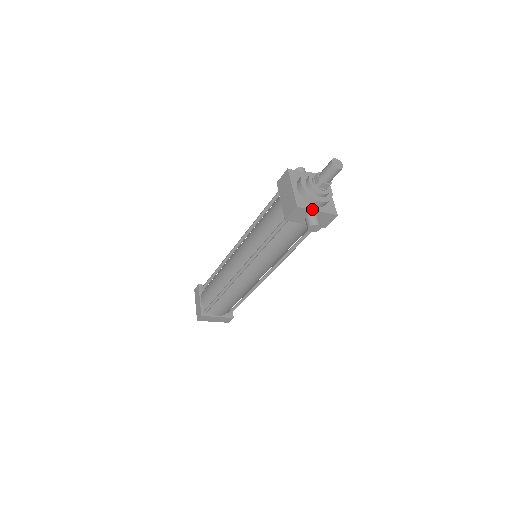
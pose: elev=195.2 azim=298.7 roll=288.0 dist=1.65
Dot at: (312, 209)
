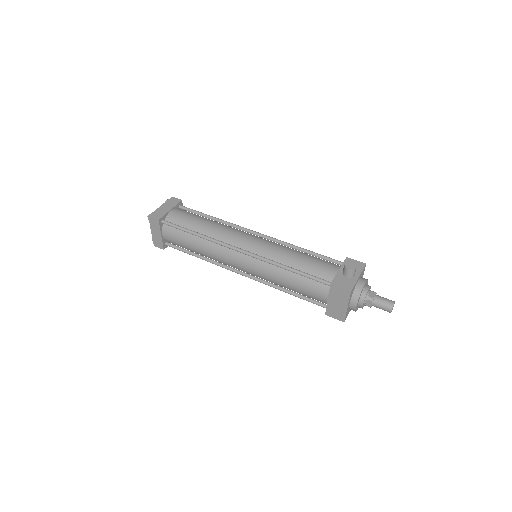
Dot at: occluded
